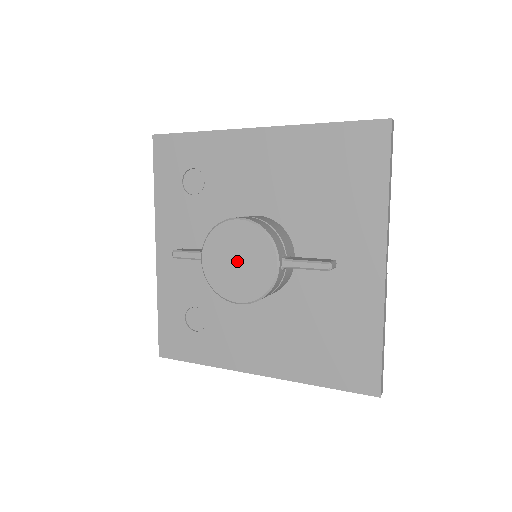
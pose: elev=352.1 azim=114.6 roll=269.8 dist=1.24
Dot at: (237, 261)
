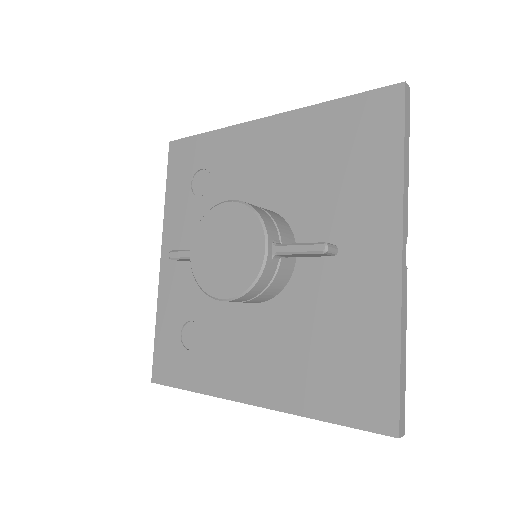
Dot at: (224, 249)
